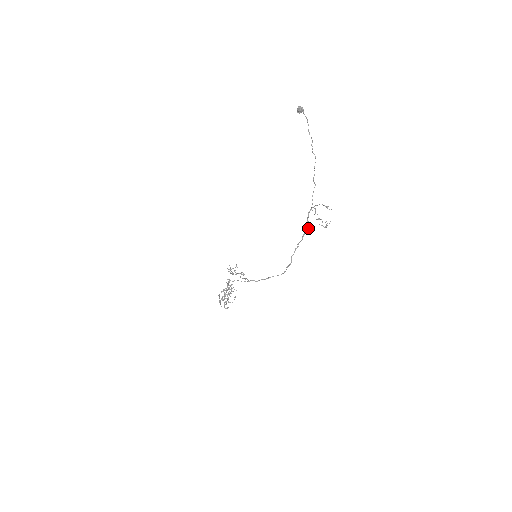
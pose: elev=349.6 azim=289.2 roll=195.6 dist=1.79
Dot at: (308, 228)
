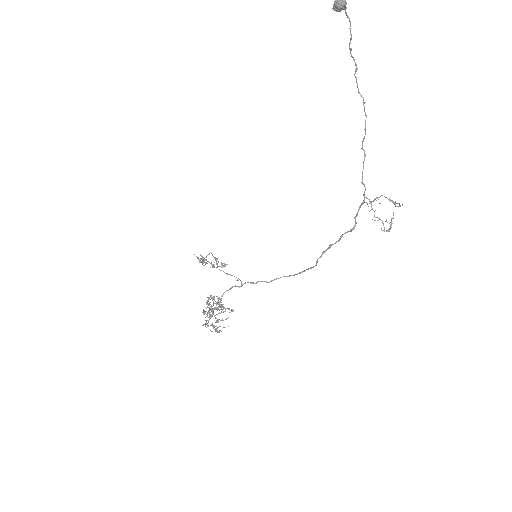
Dot at: (353, 227)
